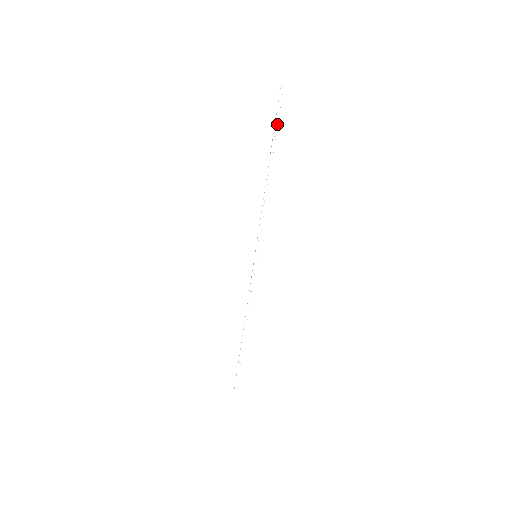
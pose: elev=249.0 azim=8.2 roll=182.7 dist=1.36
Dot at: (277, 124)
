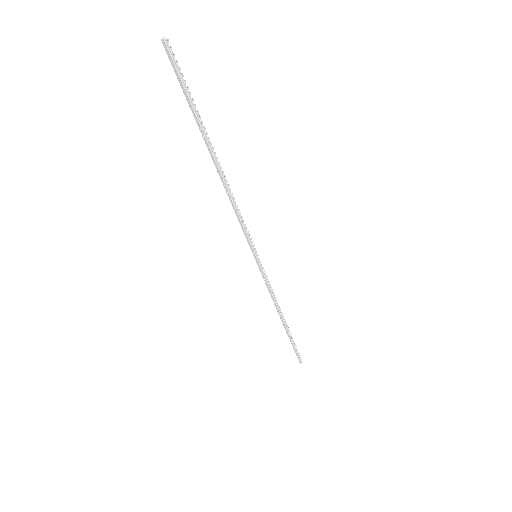
Dot at: (190, 103)
